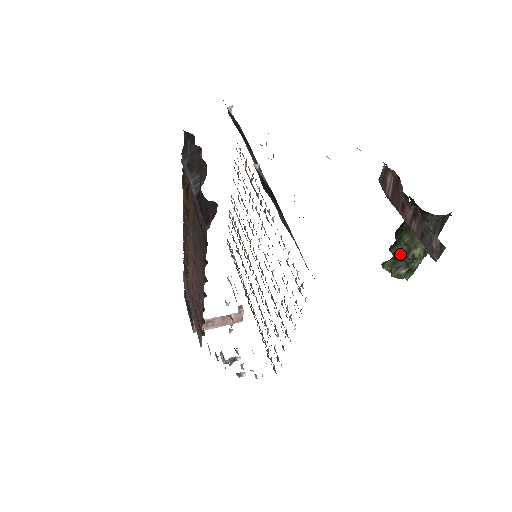
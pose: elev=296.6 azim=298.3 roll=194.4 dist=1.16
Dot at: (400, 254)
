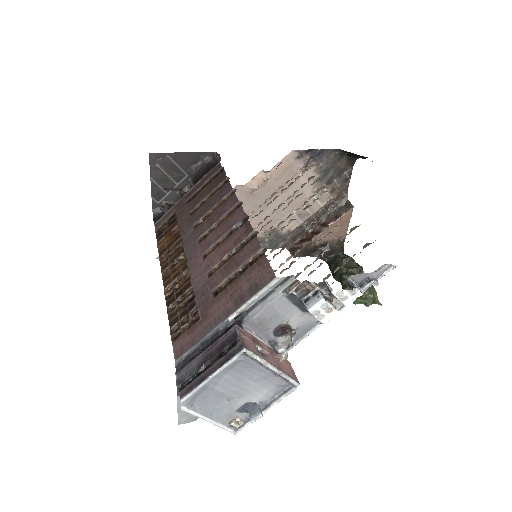
Dot at: (350, 273)
